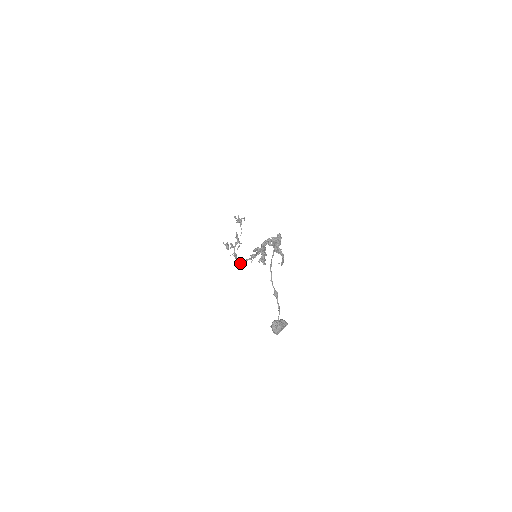
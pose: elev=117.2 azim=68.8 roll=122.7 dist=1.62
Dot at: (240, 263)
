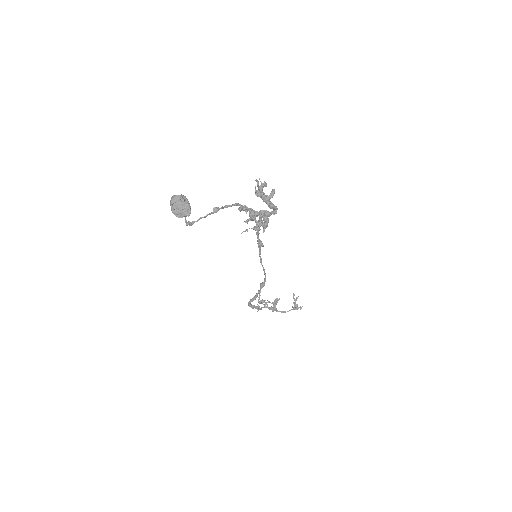
Dot at: occluded
